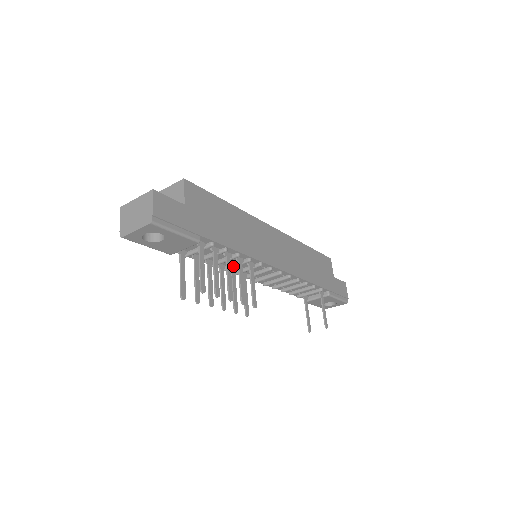
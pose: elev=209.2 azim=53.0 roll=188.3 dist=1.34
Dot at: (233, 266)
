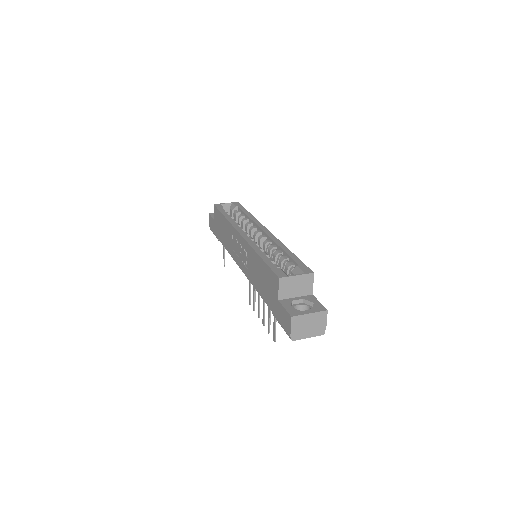
Dot at: occluded
